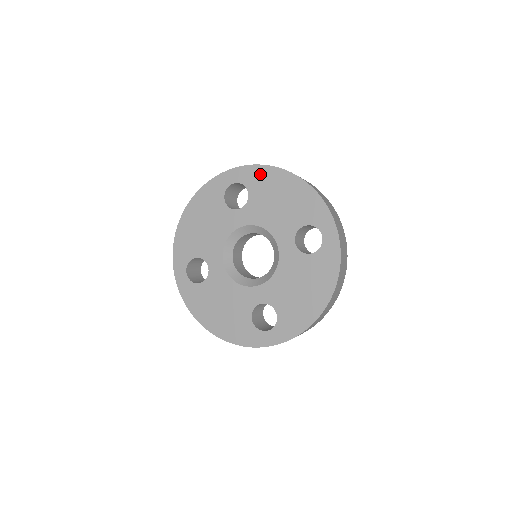
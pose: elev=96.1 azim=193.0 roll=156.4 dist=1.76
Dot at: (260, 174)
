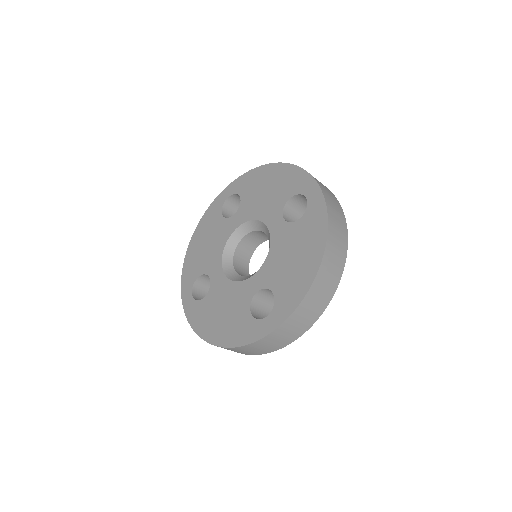
Dot at: (318, 222)
